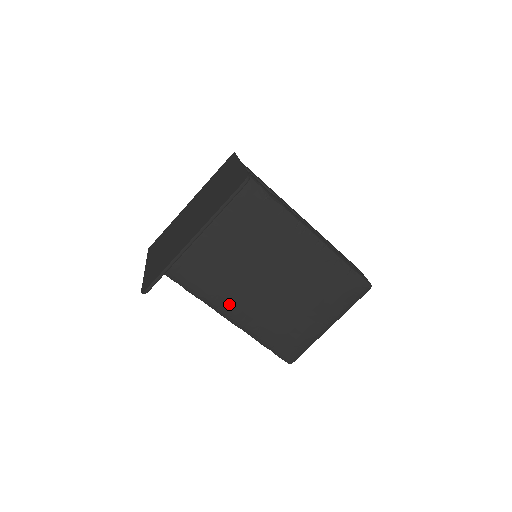
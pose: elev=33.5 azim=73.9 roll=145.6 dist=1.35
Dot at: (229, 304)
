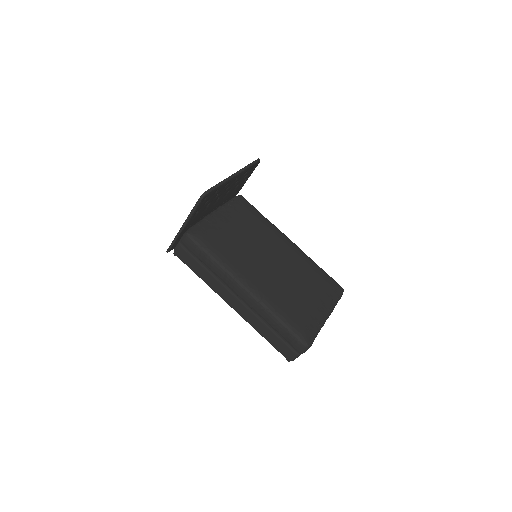
Dot at: (247, 274)
